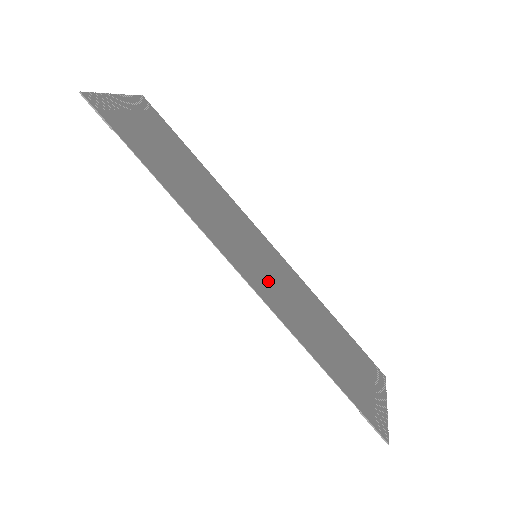
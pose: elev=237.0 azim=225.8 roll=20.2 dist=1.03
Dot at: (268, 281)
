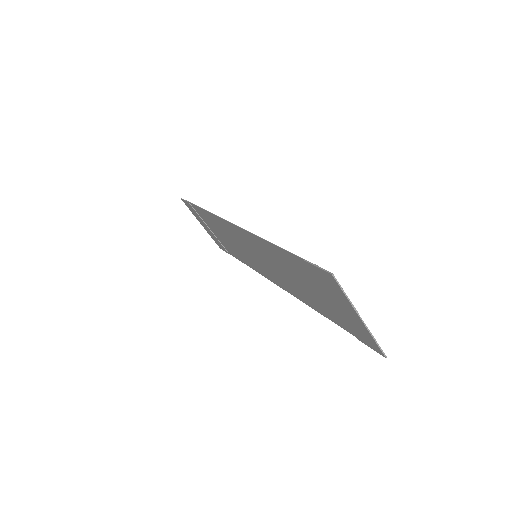
Dot at: (257, 250)
